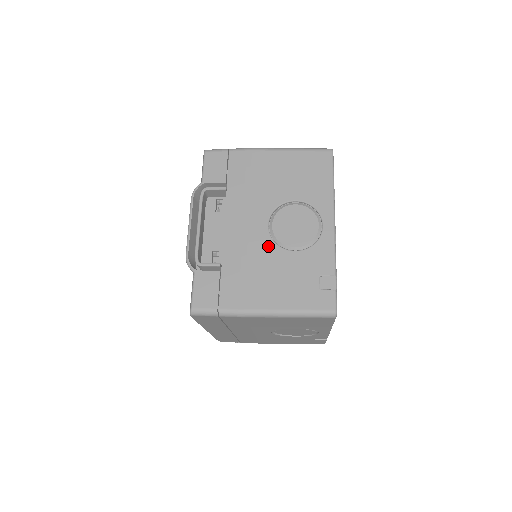
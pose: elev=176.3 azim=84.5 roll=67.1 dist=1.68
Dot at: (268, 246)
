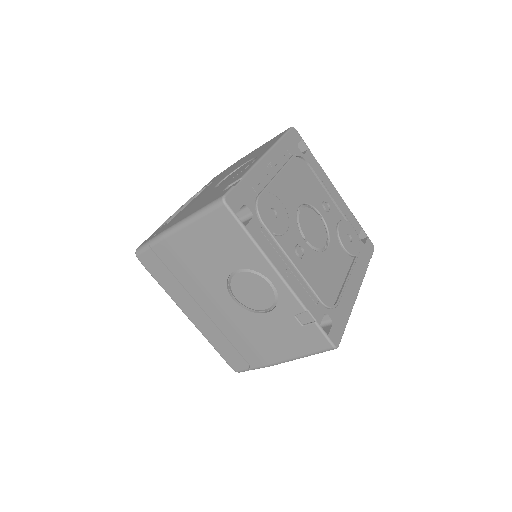
Dot at: (209, 192)
